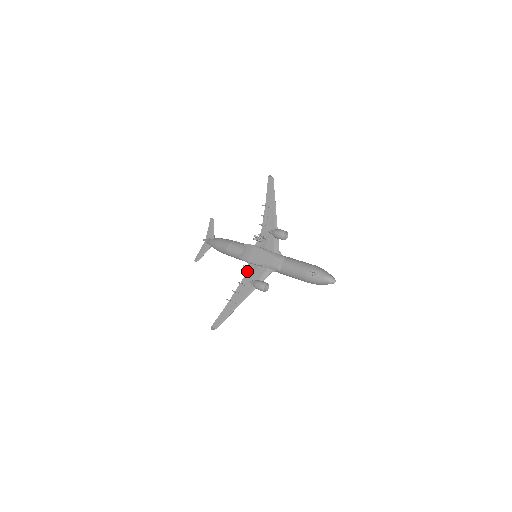
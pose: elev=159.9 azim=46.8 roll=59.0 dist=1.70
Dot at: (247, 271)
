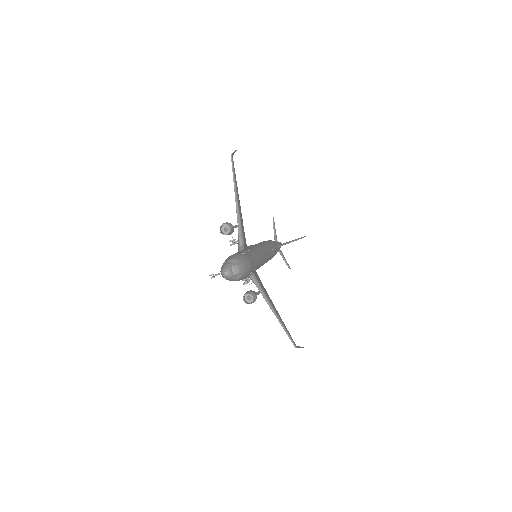
Dot at: occluded
